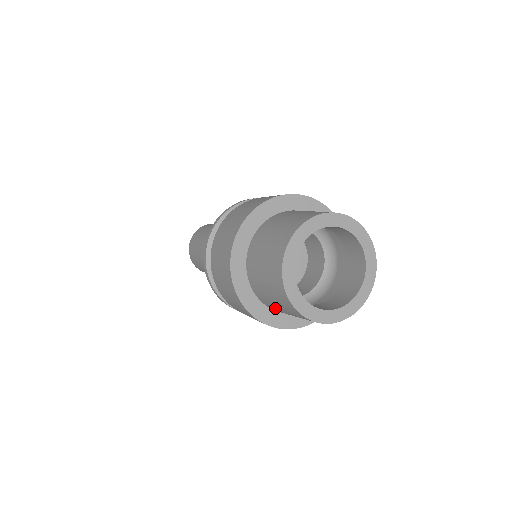
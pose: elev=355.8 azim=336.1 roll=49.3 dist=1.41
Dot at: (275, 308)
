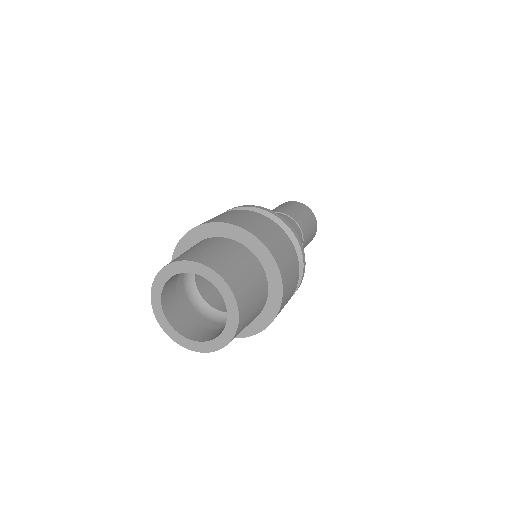
Dot at: occluded
